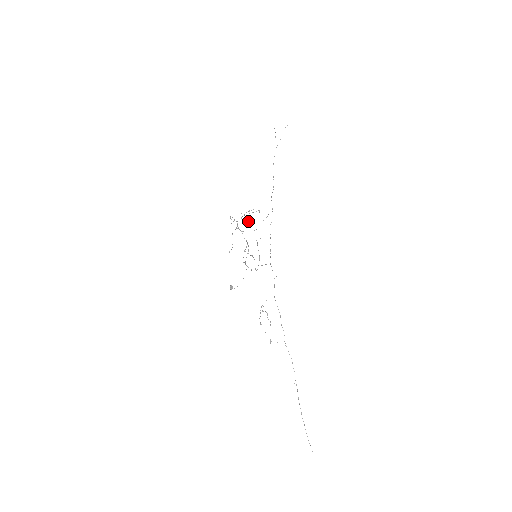
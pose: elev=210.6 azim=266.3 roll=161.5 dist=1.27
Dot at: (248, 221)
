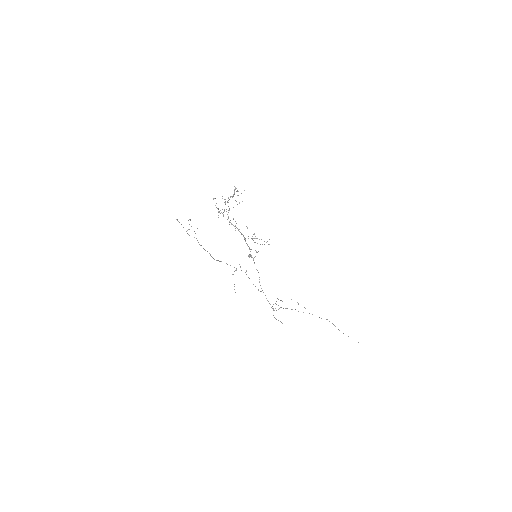
Dot at: occluded
